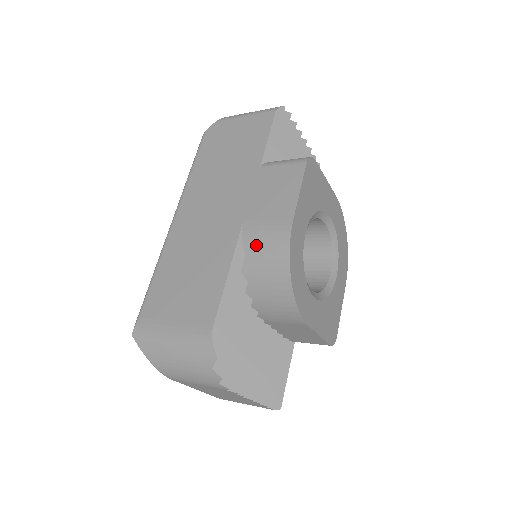
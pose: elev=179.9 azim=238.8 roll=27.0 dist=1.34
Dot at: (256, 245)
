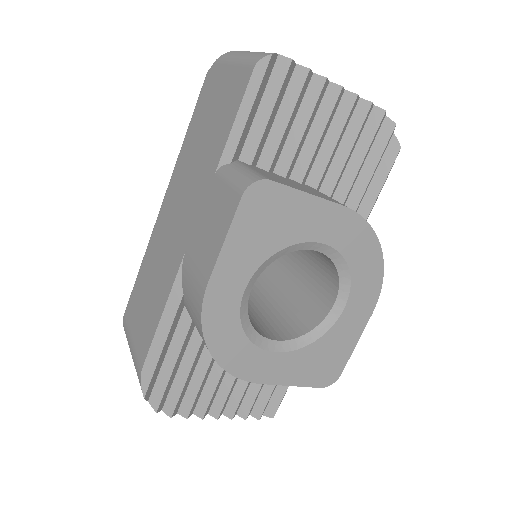
Dot at: (187, 292)
